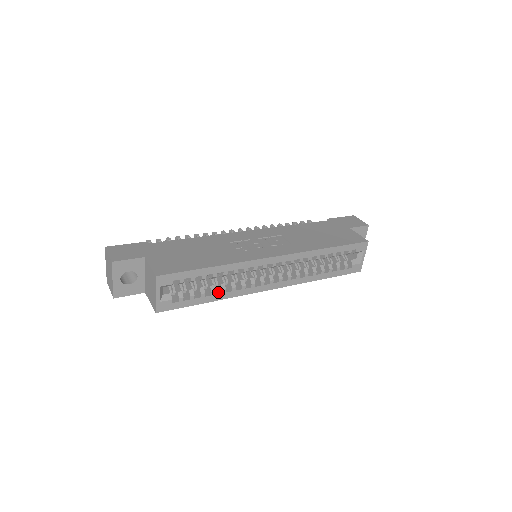
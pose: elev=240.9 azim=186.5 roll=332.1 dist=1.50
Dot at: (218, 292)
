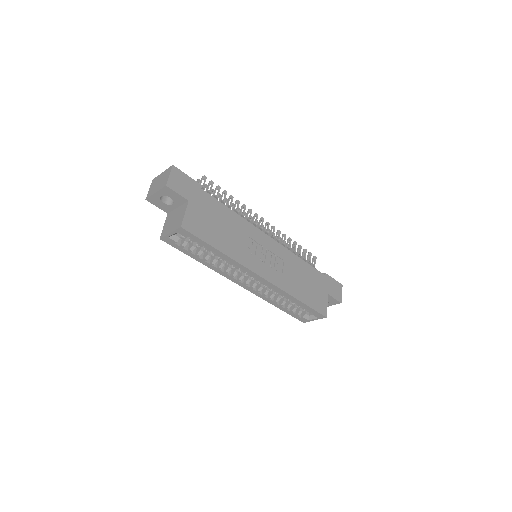
Dot at: (208, 261)
